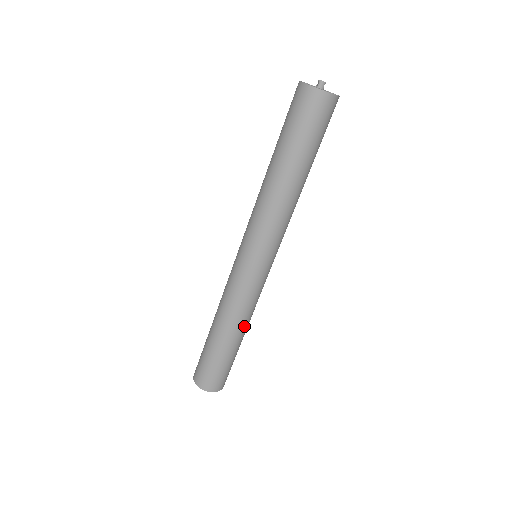
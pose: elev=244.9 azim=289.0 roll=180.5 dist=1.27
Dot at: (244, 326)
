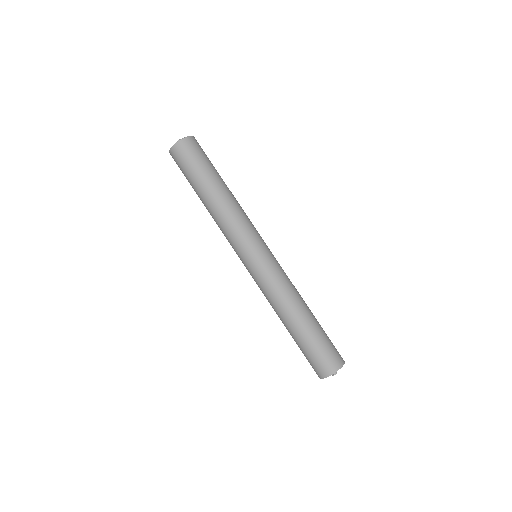
Dot at: (301, 300)
